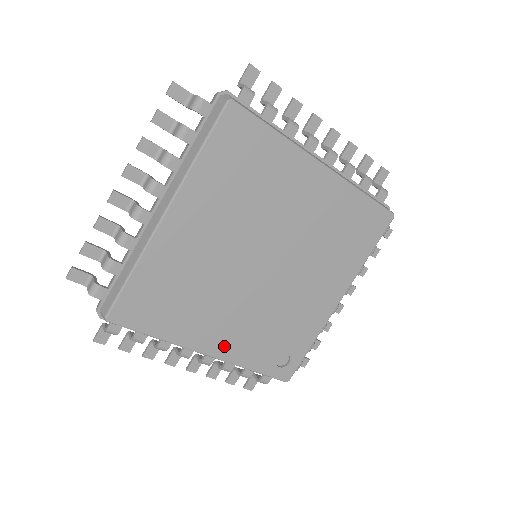
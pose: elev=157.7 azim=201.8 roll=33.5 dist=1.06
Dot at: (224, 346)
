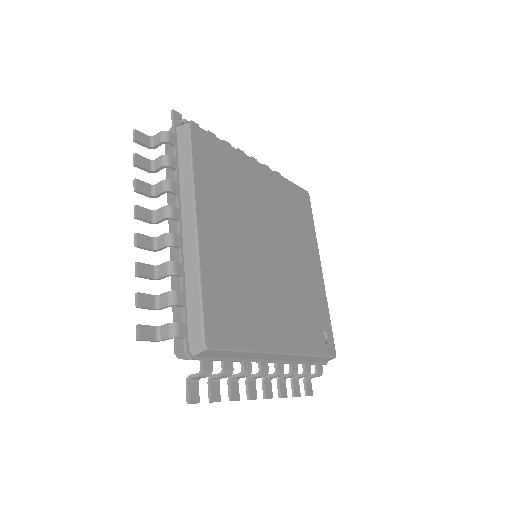
Dot at: (288, 339)
